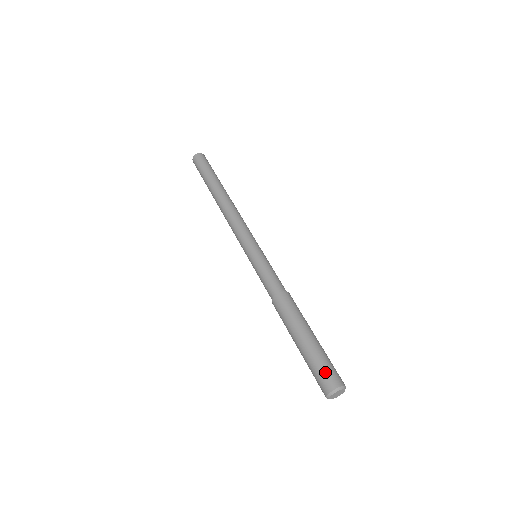
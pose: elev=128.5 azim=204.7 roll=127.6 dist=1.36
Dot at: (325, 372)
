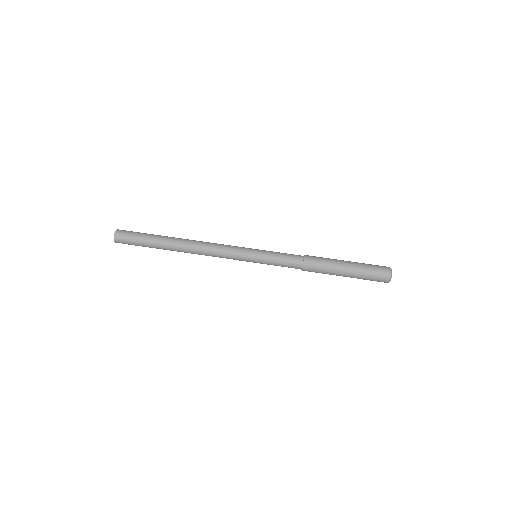
Dot at: (377, 268)
